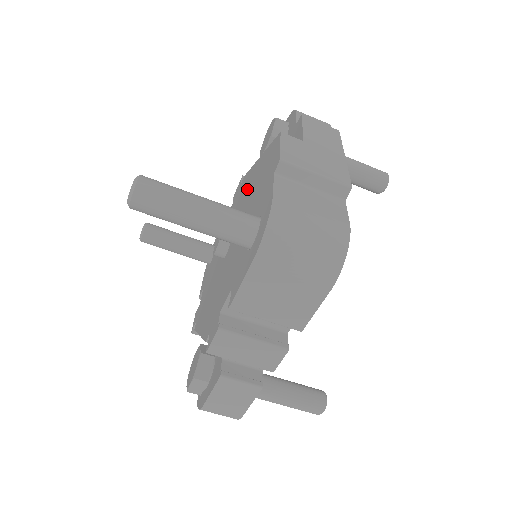
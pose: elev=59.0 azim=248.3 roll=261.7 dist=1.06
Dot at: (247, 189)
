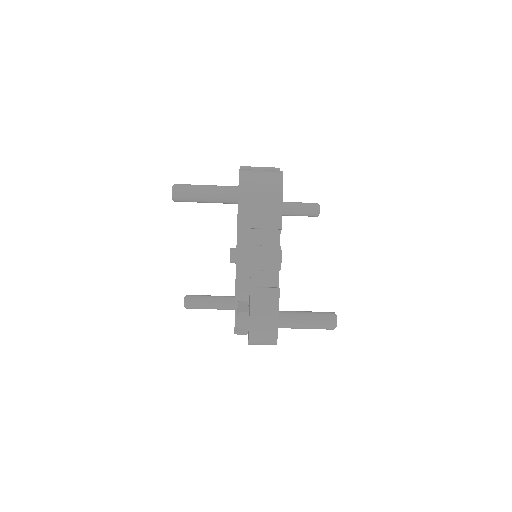
Dot at: occluded
